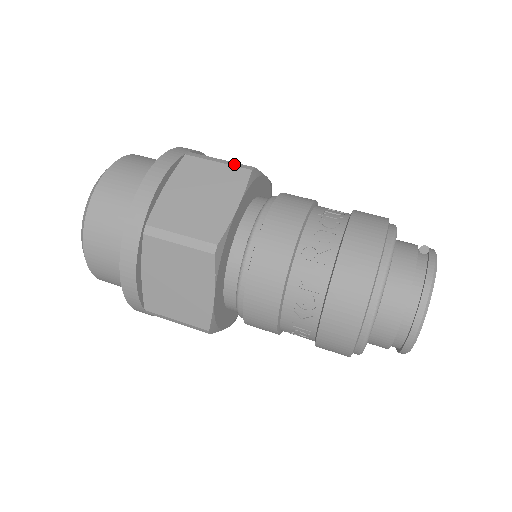
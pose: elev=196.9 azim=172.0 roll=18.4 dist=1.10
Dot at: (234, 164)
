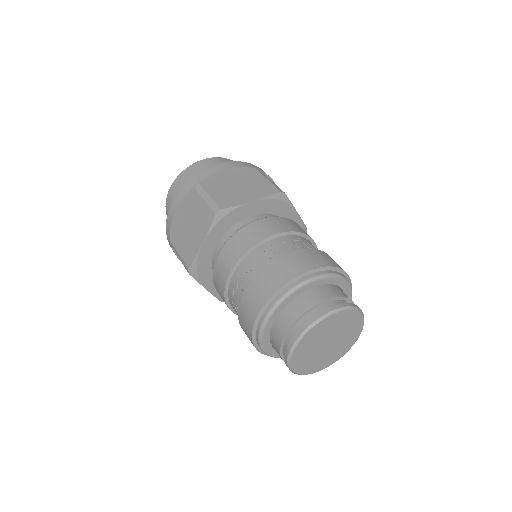
Dot at: (275, 185)
